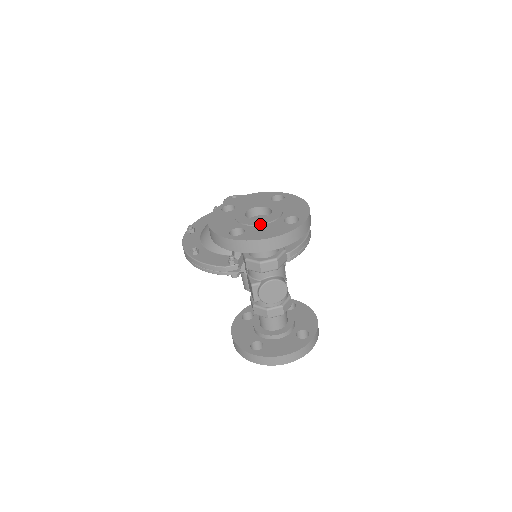
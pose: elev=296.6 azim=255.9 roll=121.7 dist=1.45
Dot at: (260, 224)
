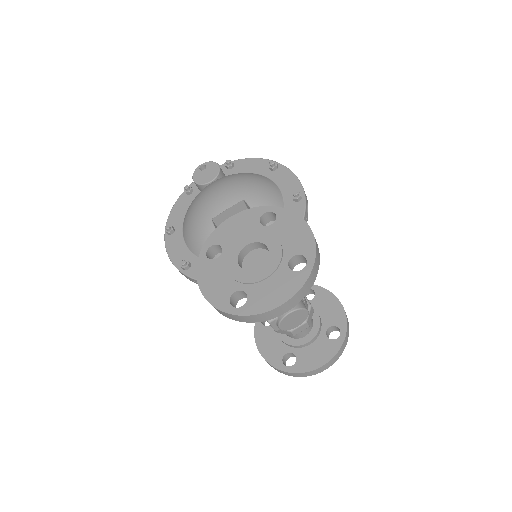
Dot at: (262, 280)
